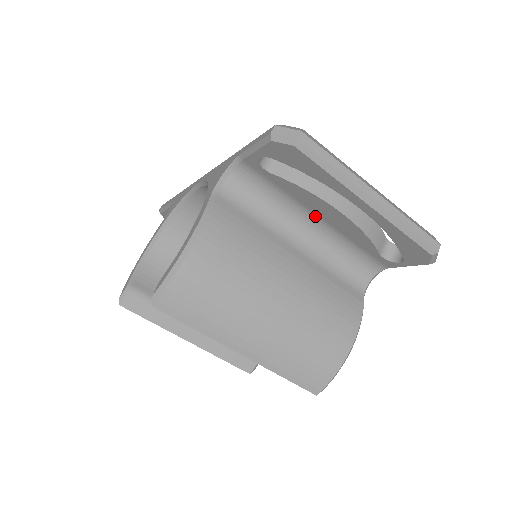
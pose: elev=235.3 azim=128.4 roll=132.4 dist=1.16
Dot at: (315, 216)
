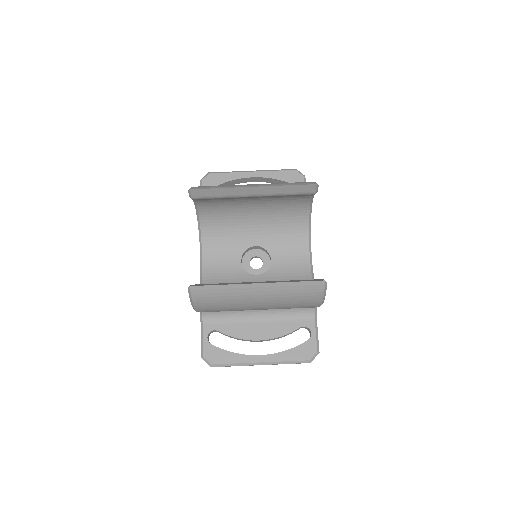
Dot at: occluded
